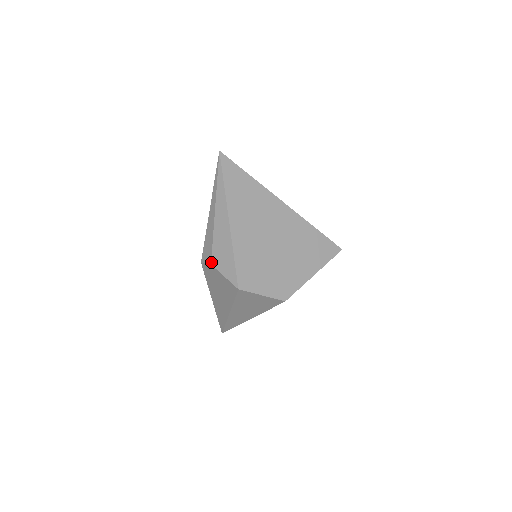
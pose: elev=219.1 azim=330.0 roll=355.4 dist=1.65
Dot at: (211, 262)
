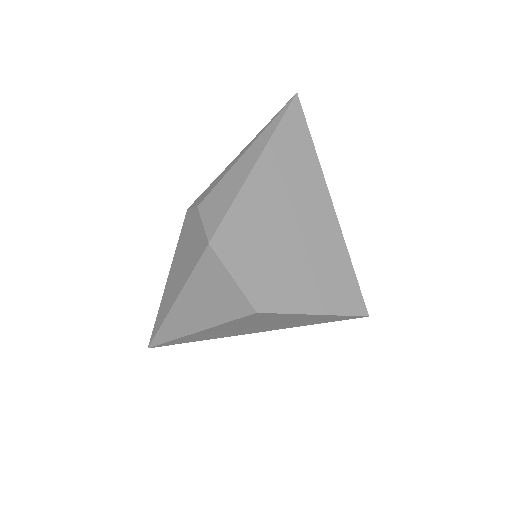
Dot at: (200, 204)
